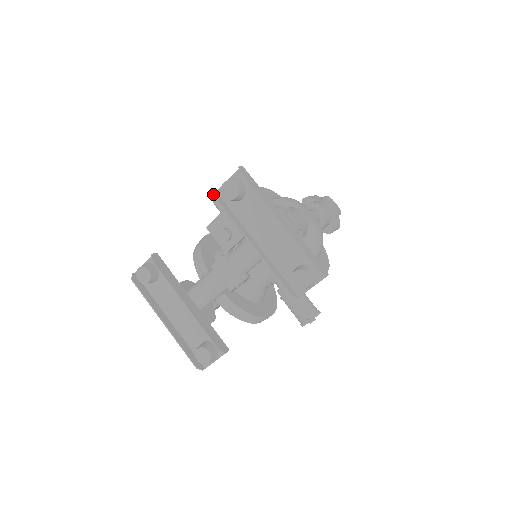
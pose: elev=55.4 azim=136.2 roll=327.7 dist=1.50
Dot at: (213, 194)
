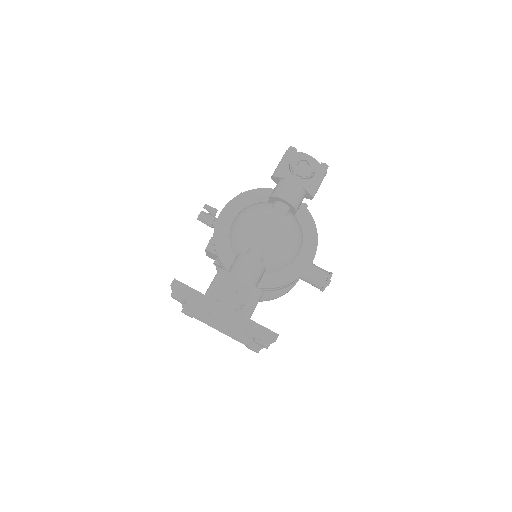
Dot at: (197, 218)
